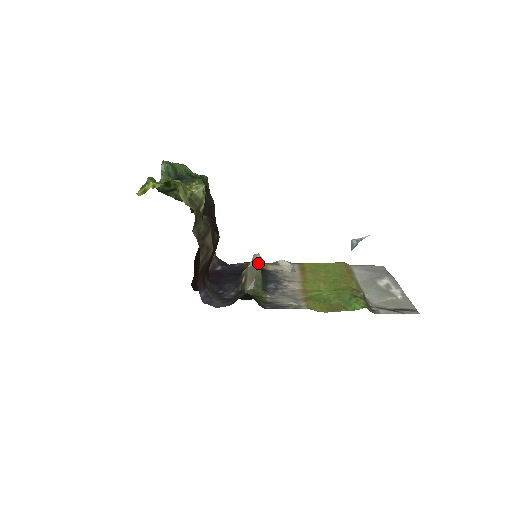
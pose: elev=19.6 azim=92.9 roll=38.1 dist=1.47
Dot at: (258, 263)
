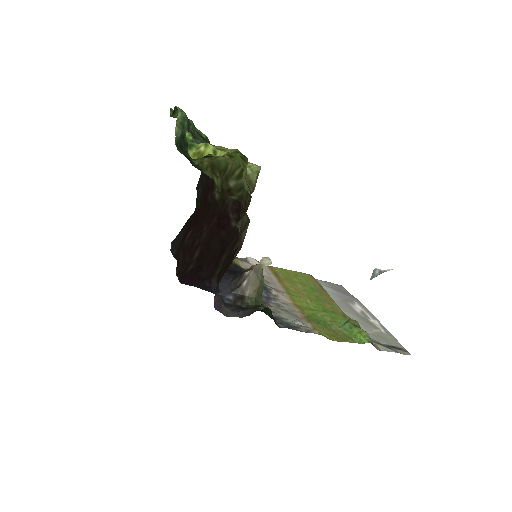
Dot at: (264, 267)
